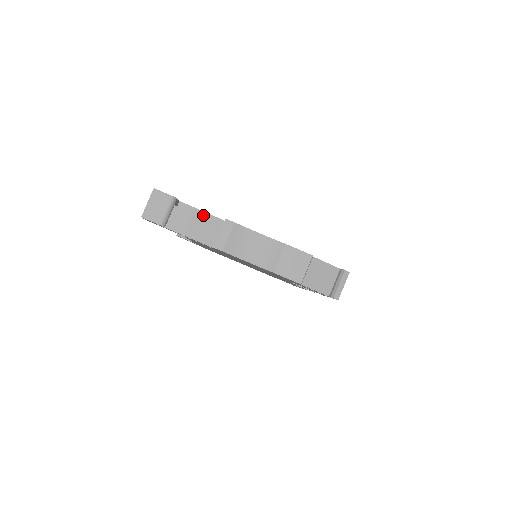
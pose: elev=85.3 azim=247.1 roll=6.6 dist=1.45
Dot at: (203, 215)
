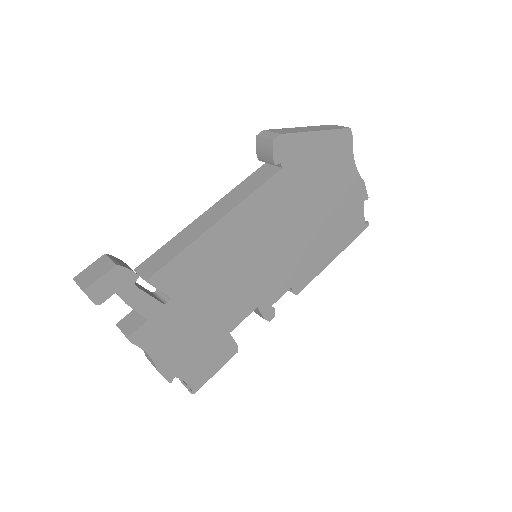
Dot at: (131, 307)
